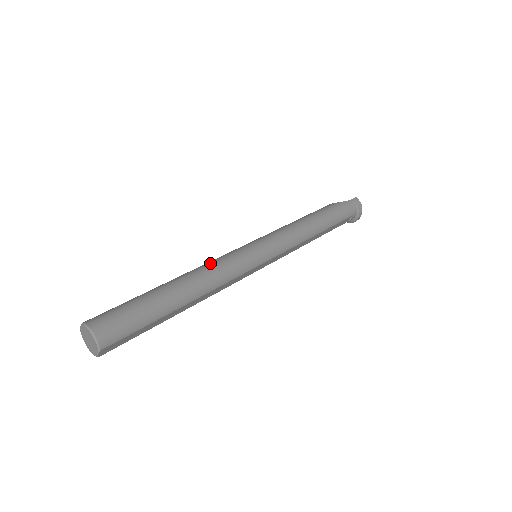
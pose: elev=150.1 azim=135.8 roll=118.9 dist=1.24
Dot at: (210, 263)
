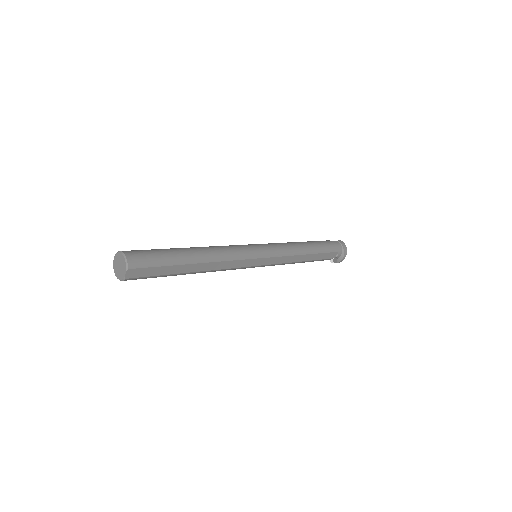
Dot at: (218, 246)
